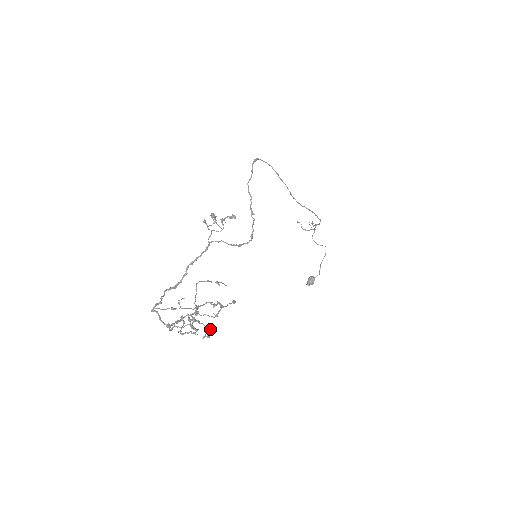
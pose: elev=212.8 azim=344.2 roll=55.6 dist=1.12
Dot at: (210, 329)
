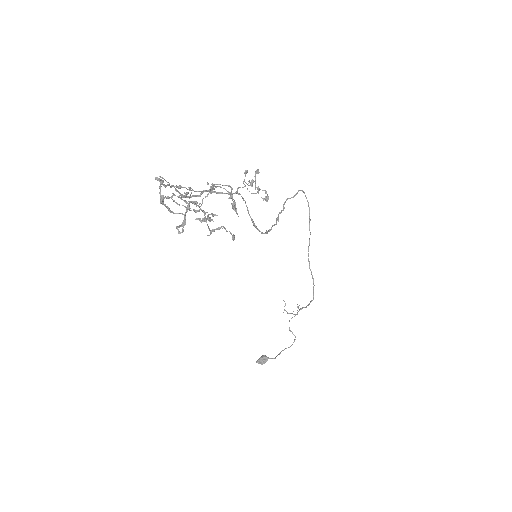
Dot at: (212, 213)
